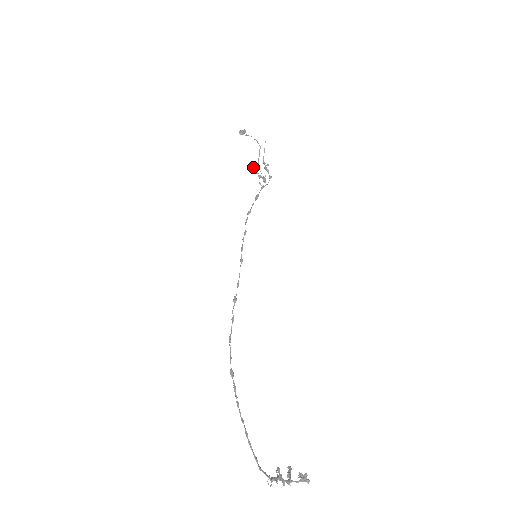
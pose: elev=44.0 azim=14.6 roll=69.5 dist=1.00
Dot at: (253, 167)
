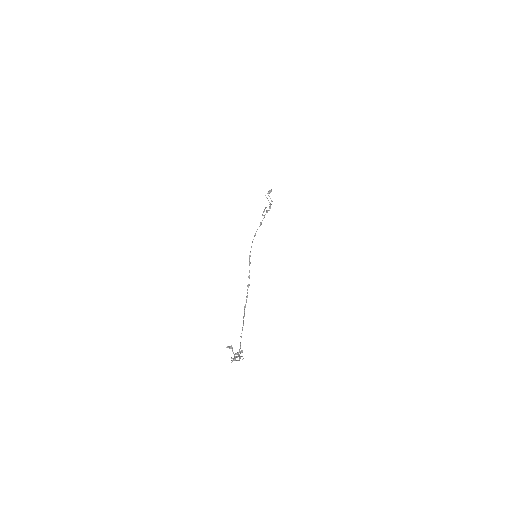
Dot at: (265, 208)
